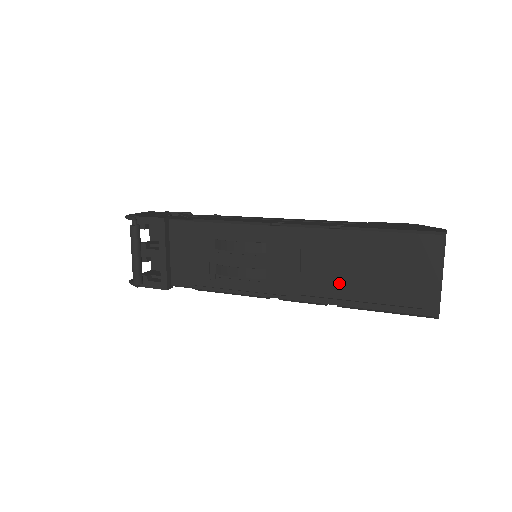
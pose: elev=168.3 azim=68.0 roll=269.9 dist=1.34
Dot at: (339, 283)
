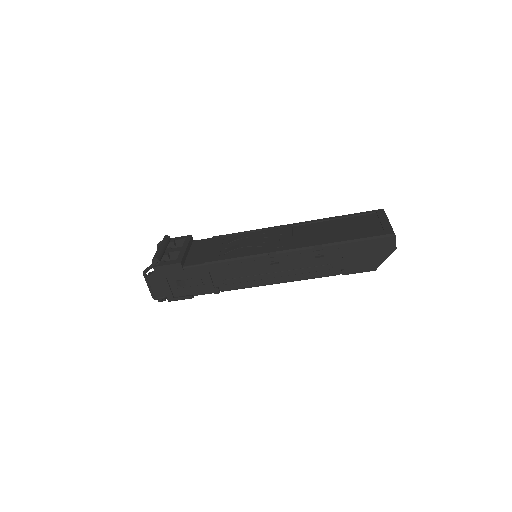
Dot at: (322, 237)
